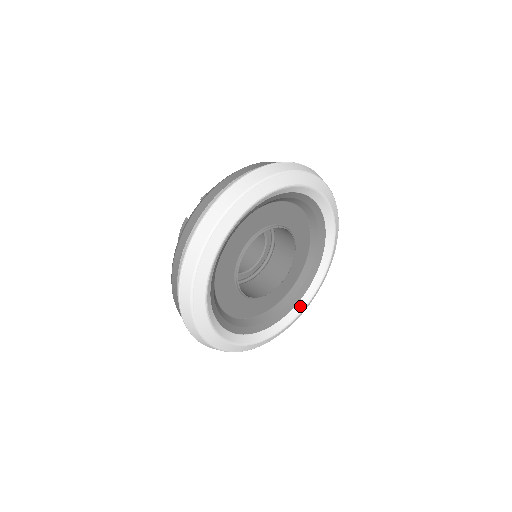
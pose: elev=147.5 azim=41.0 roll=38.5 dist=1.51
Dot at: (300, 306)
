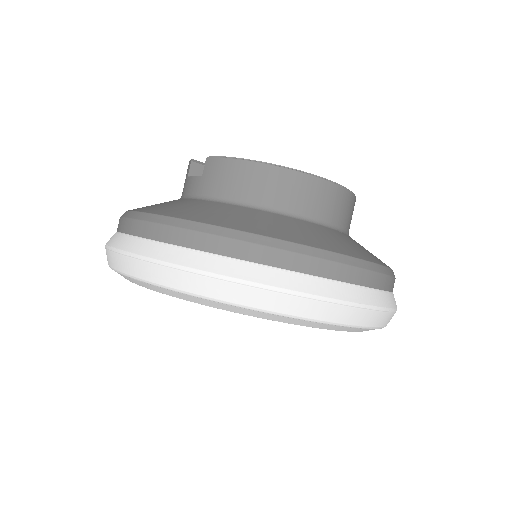
Dot at: occluded
